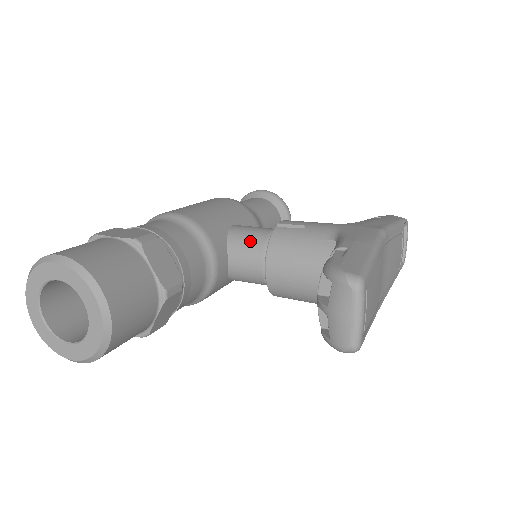
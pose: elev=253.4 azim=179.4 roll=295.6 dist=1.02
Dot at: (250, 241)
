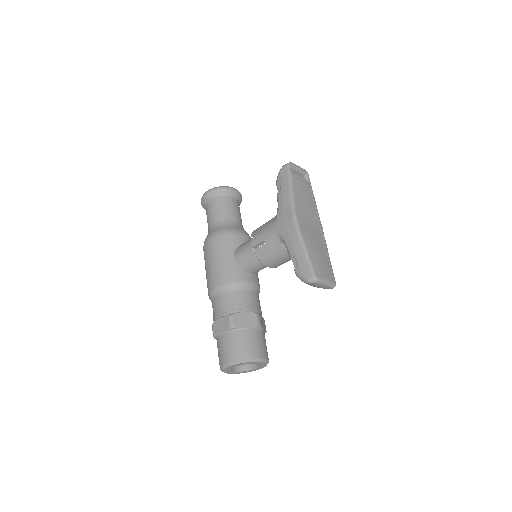
Dot at: (250, 262)
